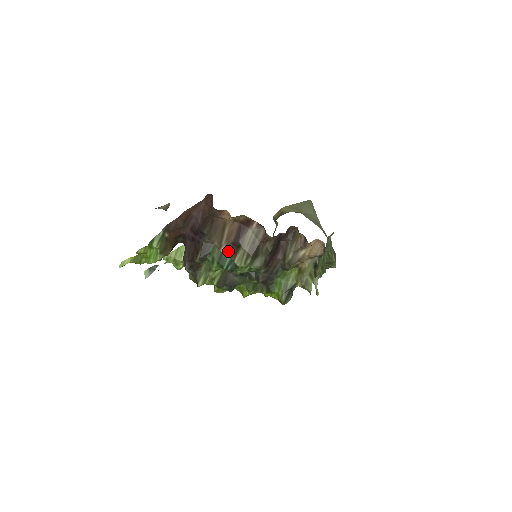
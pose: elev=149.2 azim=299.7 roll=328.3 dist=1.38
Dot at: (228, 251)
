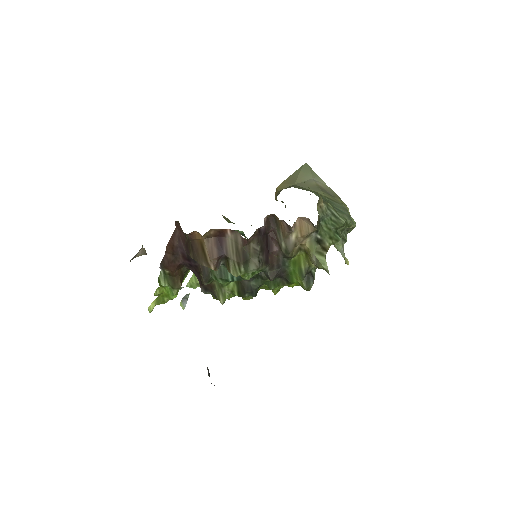
Dot at: (223, 265)
